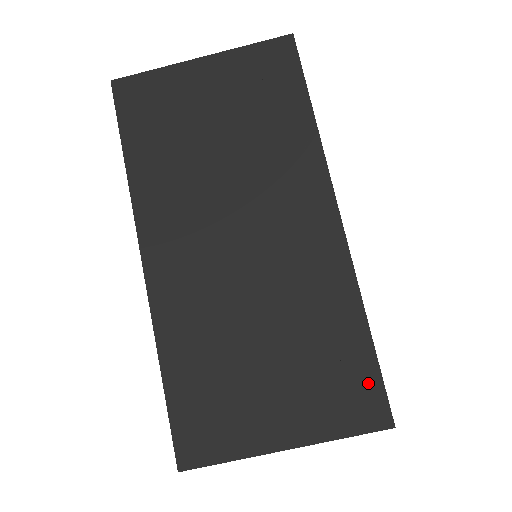
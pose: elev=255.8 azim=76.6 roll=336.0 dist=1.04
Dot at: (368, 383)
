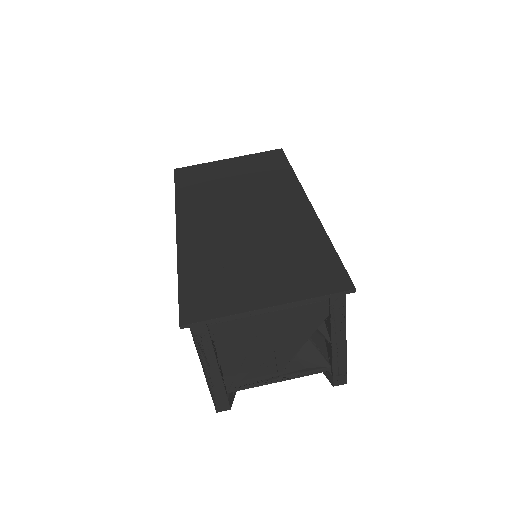
Dot at: (333, 268)
